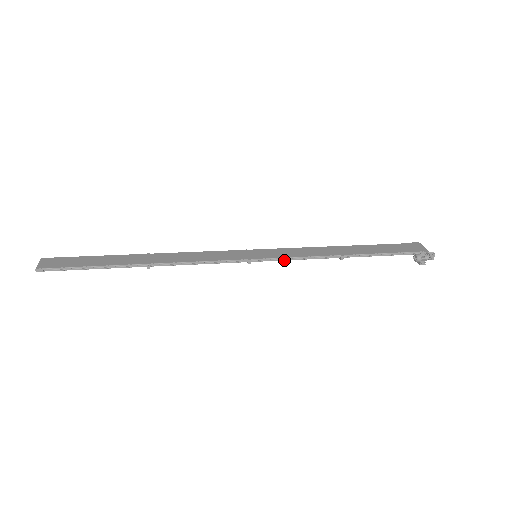
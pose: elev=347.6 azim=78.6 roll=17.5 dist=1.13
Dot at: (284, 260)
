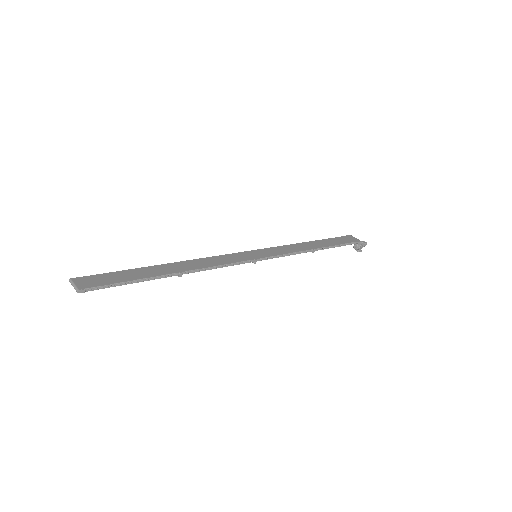
Dot at: (278, 257)
